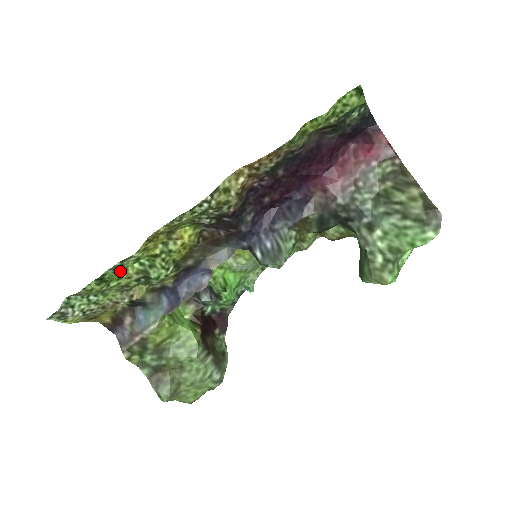
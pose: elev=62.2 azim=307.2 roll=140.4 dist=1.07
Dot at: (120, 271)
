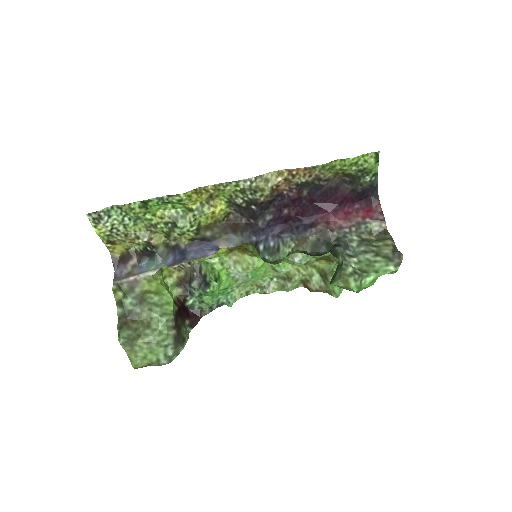
Dot at: (160, 208)
